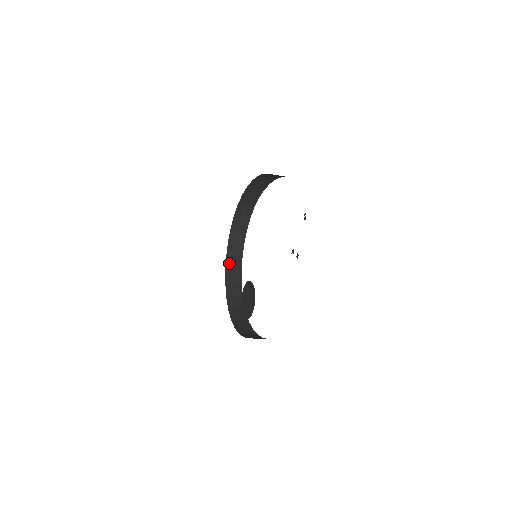
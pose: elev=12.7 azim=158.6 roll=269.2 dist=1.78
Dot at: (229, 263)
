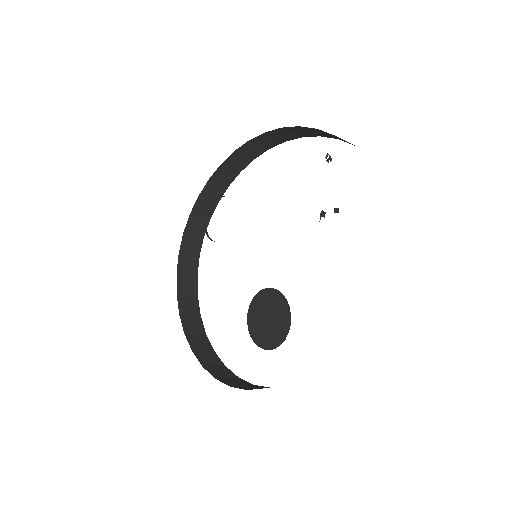
Dot at: (186, 323)
